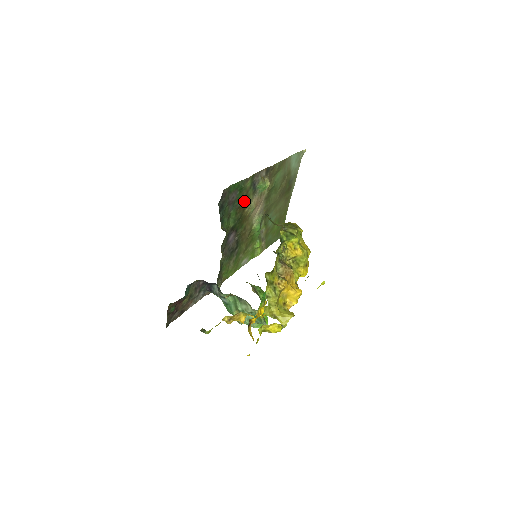
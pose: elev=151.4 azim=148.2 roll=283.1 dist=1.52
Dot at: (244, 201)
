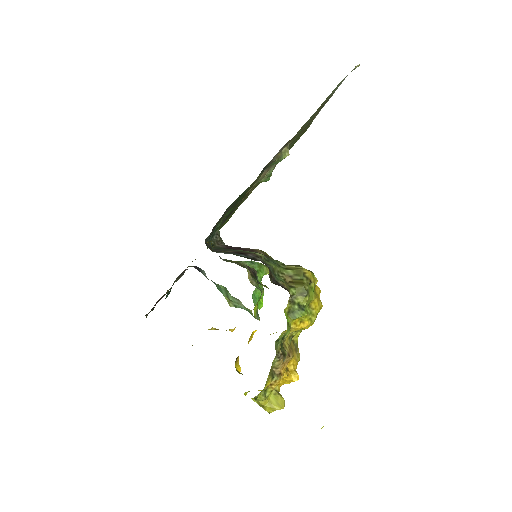
Dot at: (247, 191)
